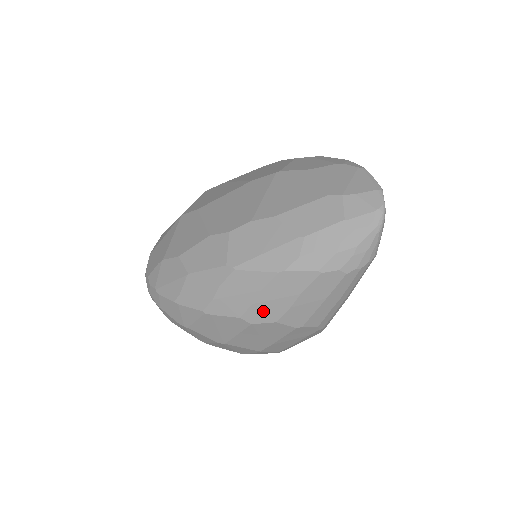
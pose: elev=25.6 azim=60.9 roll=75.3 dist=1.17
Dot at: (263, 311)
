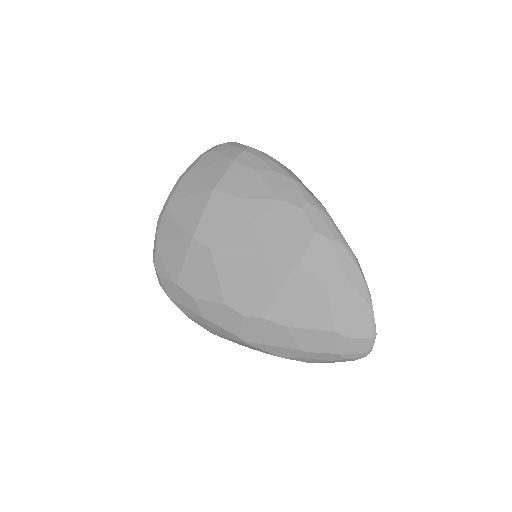
Dot at: occluded
